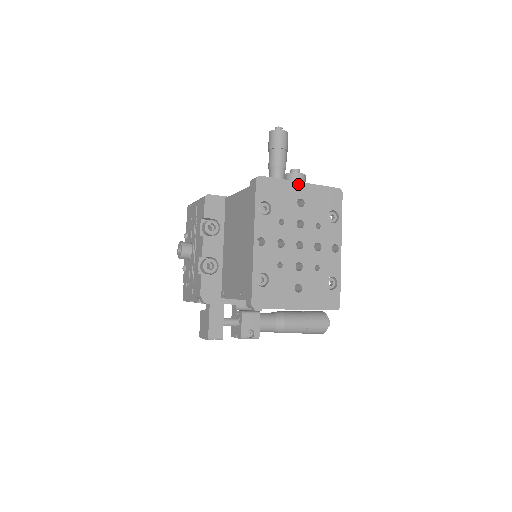
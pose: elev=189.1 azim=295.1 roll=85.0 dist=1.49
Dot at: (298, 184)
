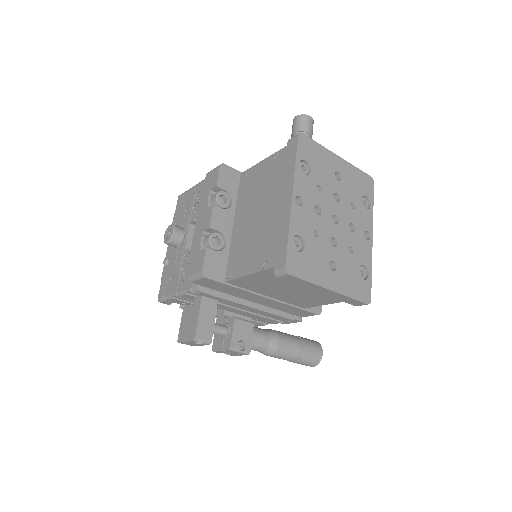
Dot at: (336, 157)
